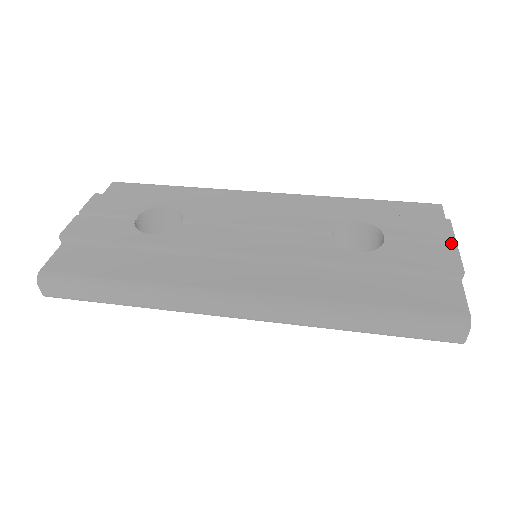
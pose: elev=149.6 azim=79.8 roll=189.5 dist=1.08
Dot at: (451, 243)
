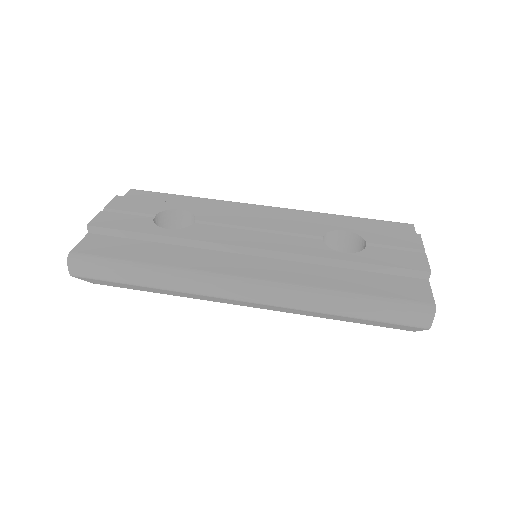
Dot at: (421, 251)
